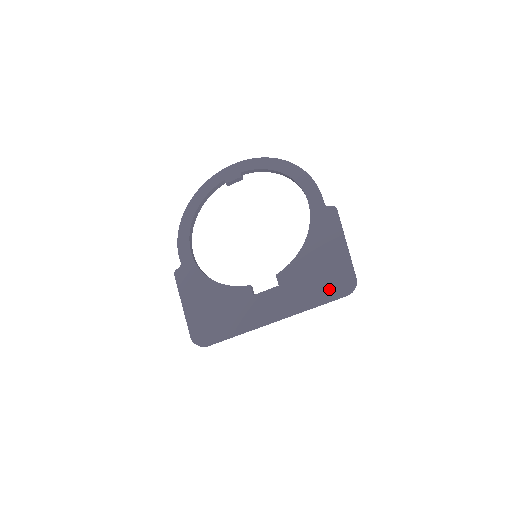
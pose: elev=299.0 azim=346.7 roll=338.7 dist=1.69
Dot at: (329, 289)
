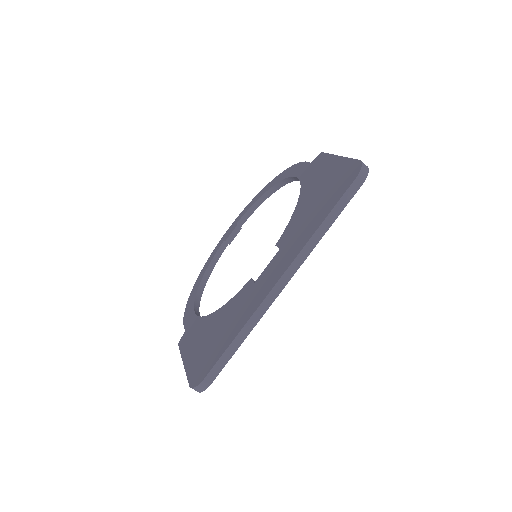
Dot at: (334, 196)
